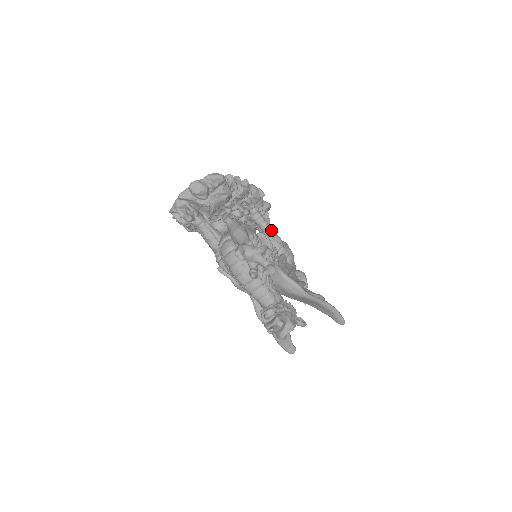
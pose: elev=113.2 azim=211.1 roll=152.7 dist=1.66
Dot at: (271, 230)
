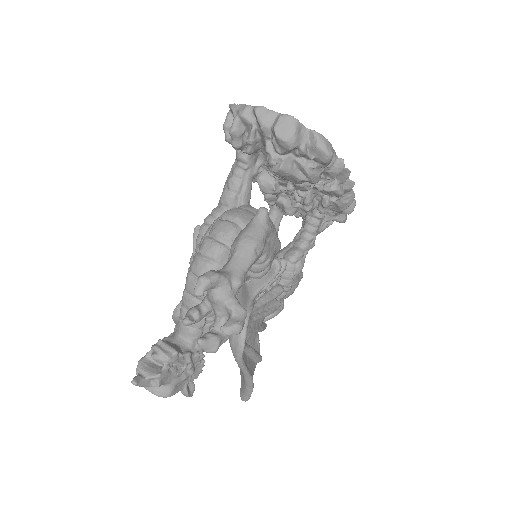
Dot at: (306, 251)
